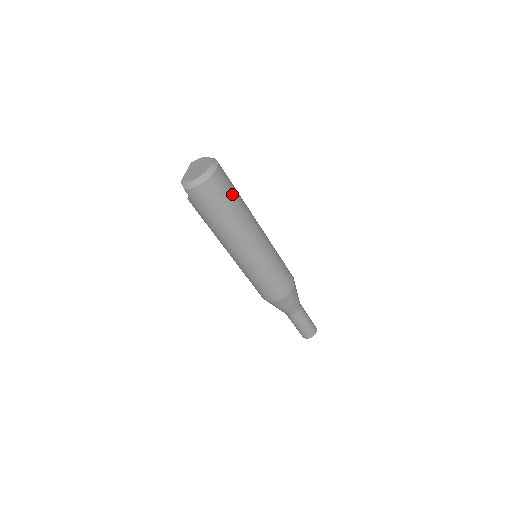
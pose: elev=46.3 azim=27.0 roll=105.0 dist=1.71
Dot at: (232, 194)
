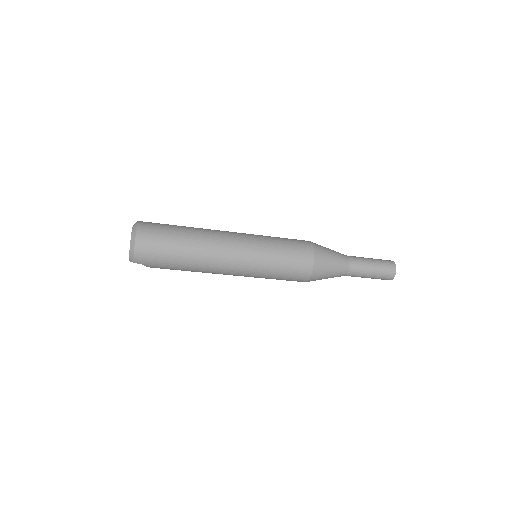
Dot at: (170, 231)
